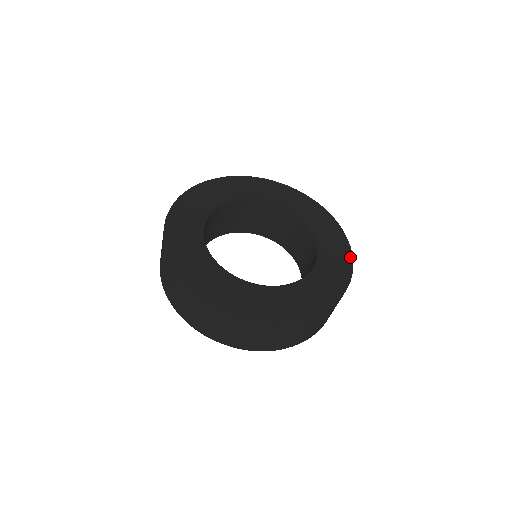
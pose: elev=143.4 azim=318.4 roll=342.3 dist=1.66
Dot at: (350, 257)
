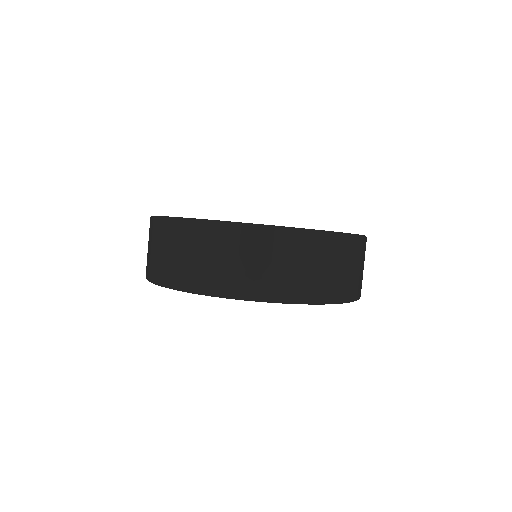
Dot at: occluded
